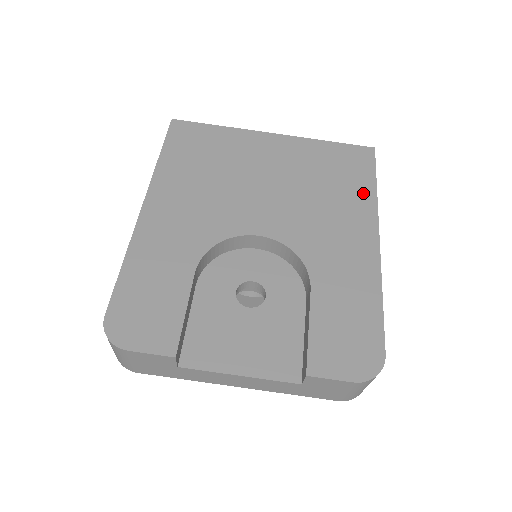
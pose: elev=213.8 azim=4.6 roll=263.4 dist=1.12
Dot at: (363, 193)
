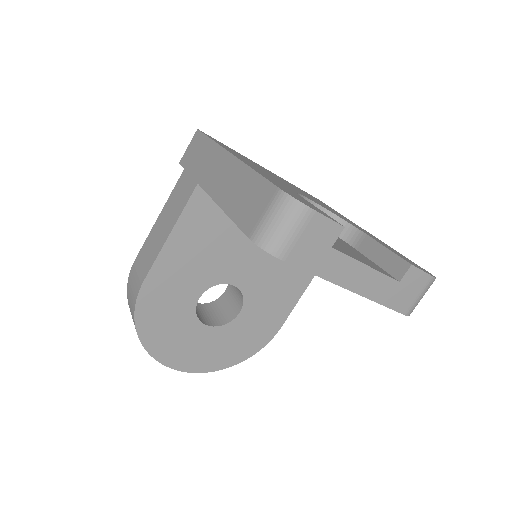
Dot at: (337, 212)
